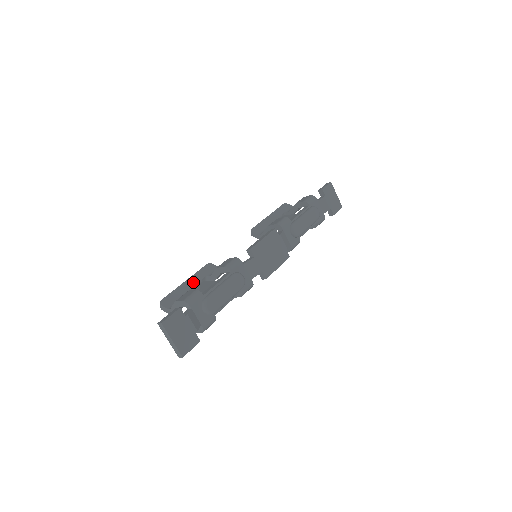
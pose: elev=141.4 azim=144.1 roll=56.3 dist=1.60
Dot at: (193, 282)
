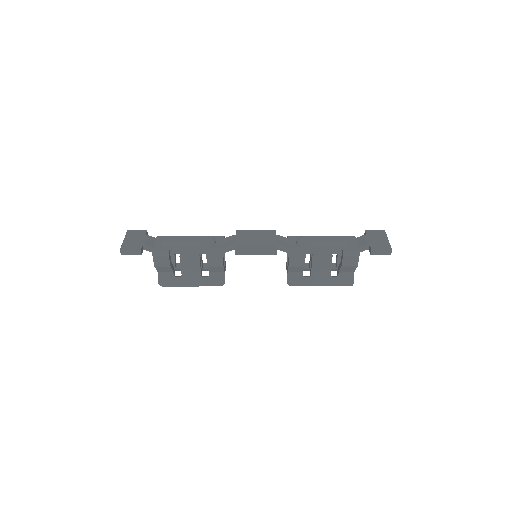
Dot at: occluded
